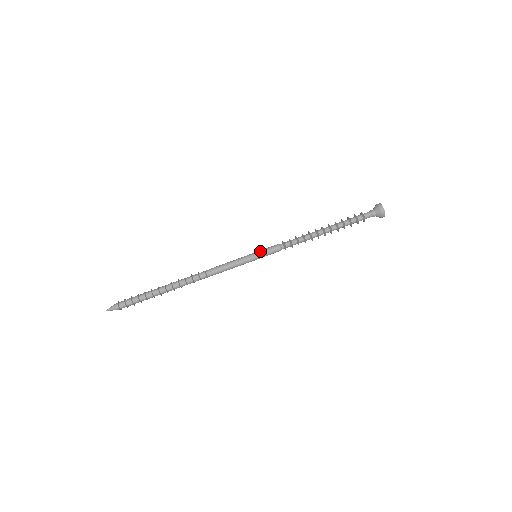
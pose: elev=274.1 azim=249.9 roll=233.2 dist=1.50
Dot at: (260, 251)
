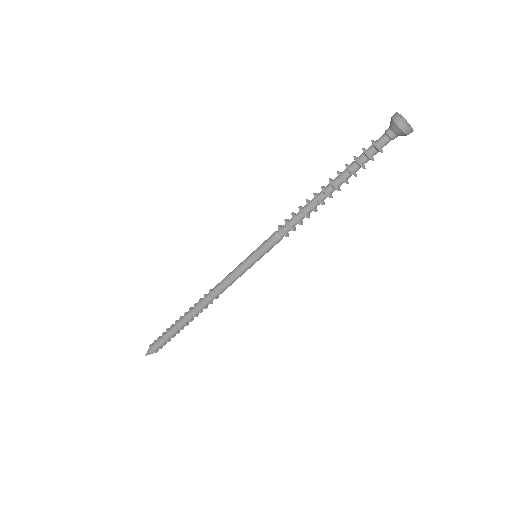
Dot at: (256, 250)
